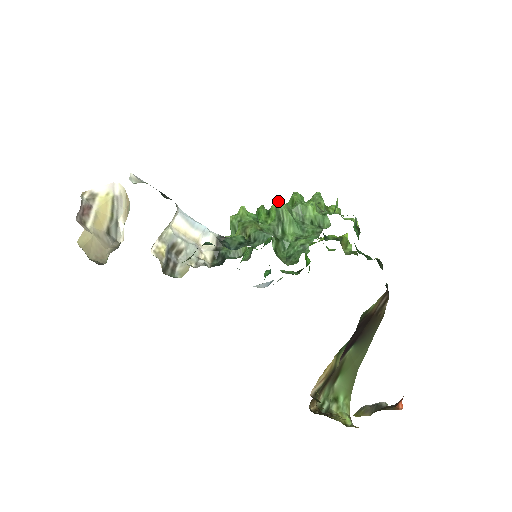
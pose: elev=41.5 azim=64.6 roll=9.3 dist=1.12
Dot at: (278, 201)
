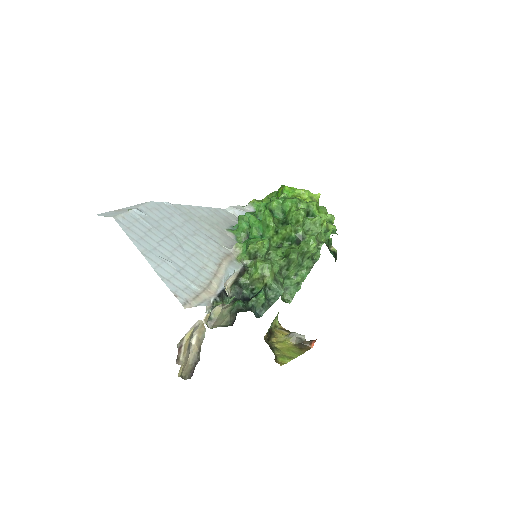
Dot at: (293, 255)
